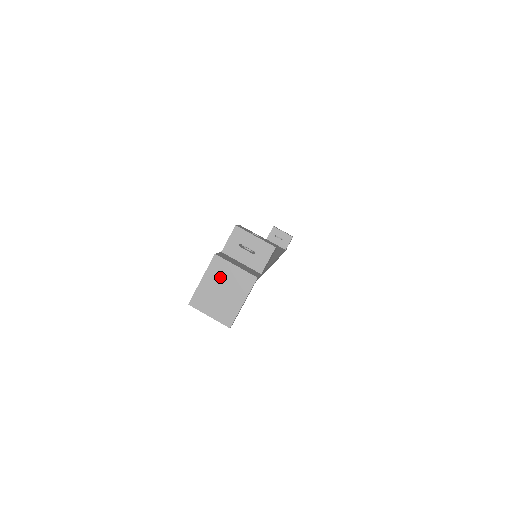
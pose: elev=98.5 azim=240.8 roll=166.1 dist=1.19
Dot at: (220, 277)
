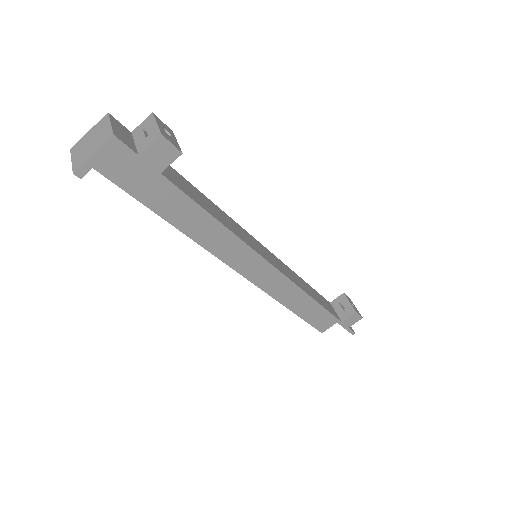
Dot at: (98, 131)
